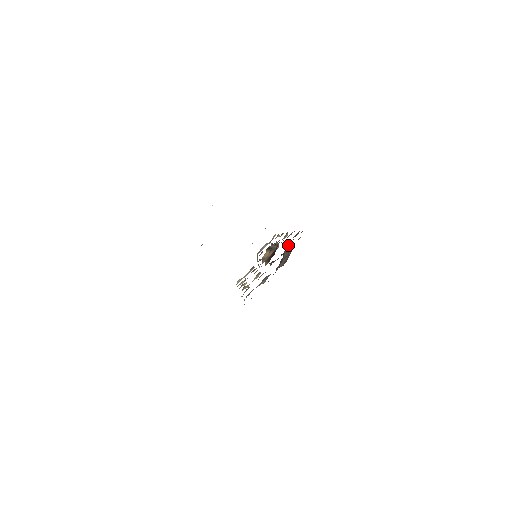
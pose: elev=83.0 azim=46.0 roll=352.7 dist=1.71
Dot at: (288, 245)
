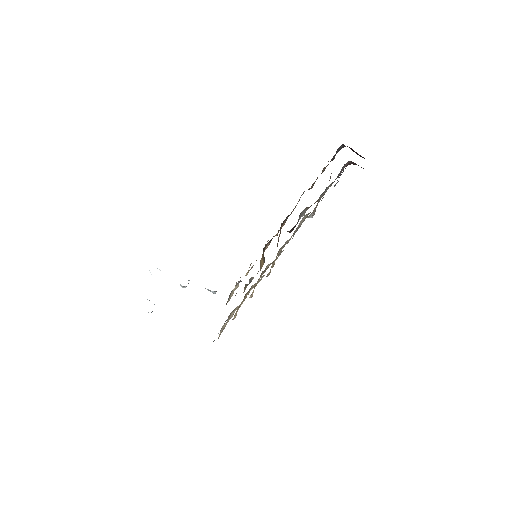
Dot at: occluded
